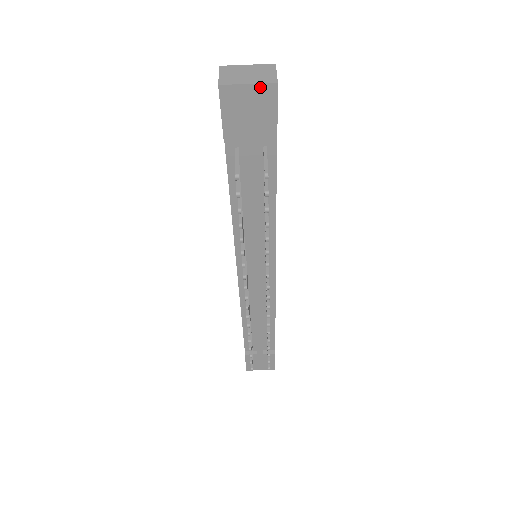
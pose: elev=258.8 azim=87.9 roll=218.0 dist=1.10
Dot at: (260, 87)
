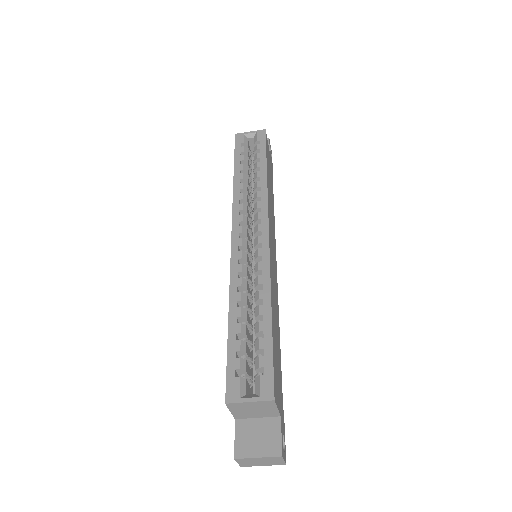
Dot at: occluded
